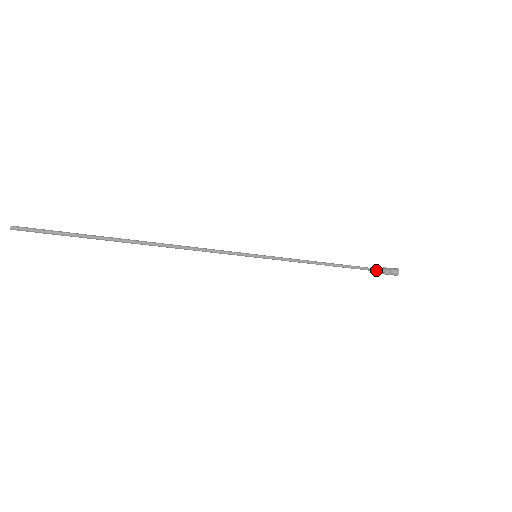
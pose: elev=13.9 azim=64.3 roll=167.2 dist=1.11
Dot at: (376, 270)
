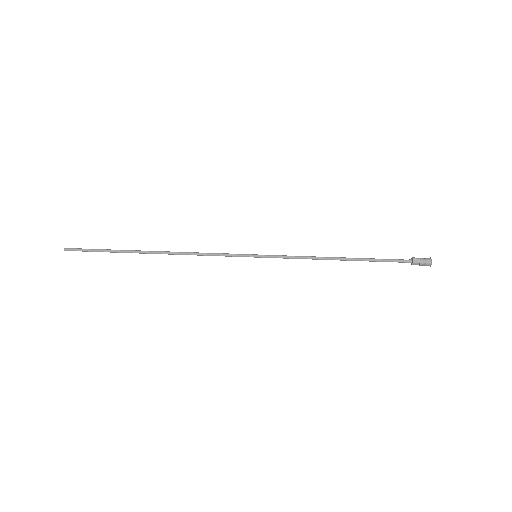
Dot at: (400, 262)
